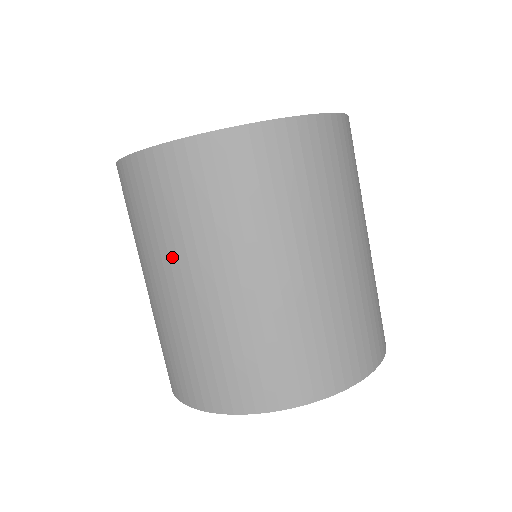
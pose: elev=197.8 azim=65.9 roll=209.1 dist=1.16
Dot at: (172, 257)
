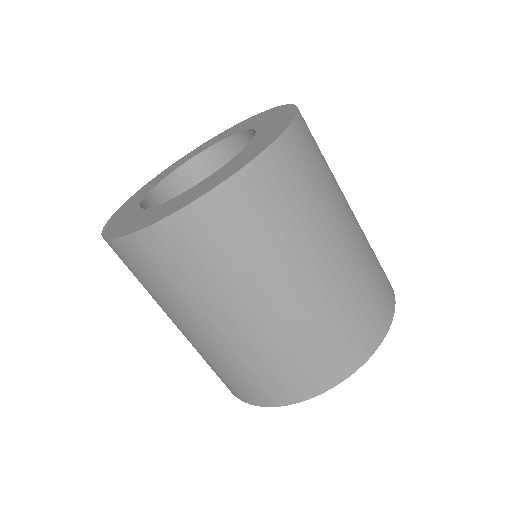
Dot at: (157, 303)
